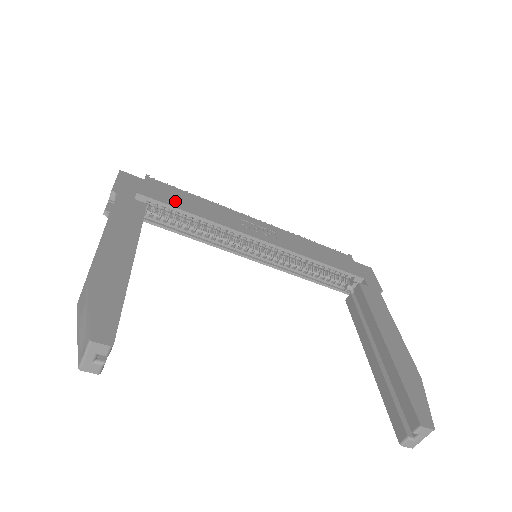
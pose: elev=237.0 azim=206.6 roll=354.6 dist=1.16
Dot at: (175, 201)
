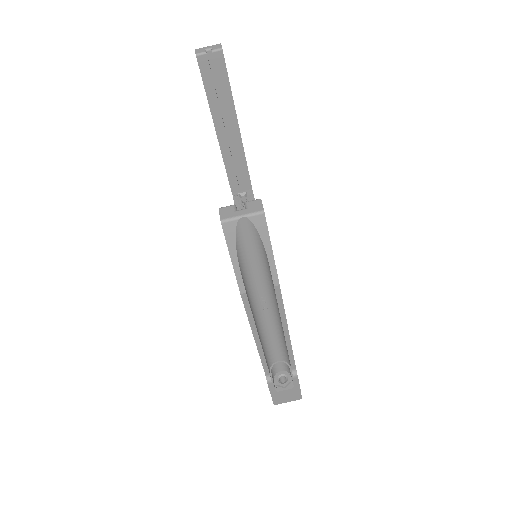
Dot at: occluded
